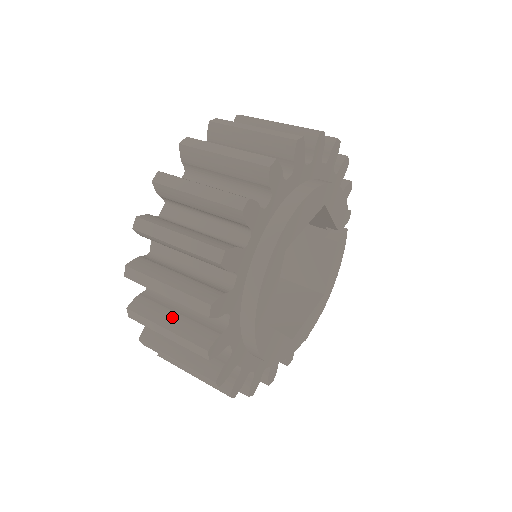
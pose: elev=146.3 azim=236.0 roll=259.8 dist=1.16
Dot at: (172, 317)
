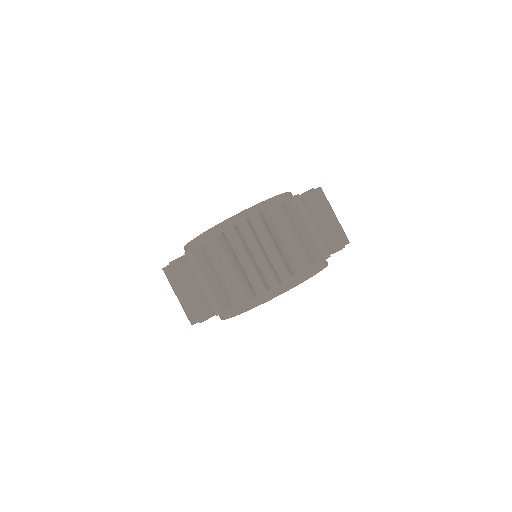
Dot at: (212, 277)
